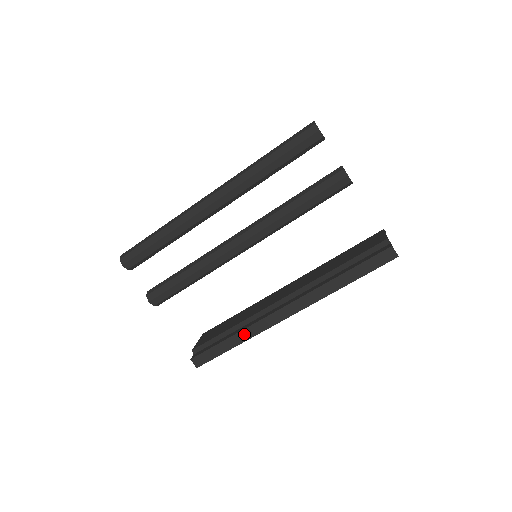
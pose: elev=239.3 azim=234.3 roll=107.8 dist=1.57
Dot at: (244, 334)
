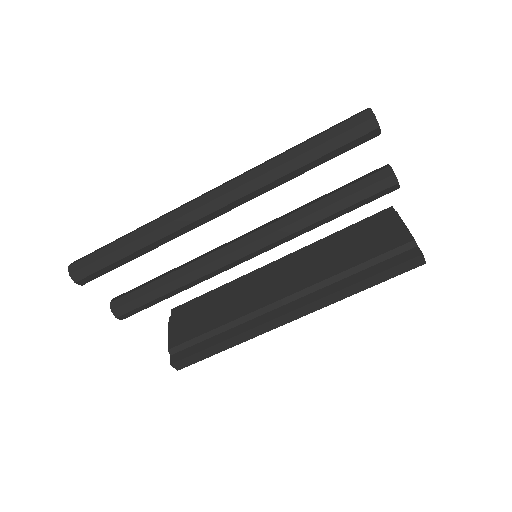
Dot at: (238, 338)
